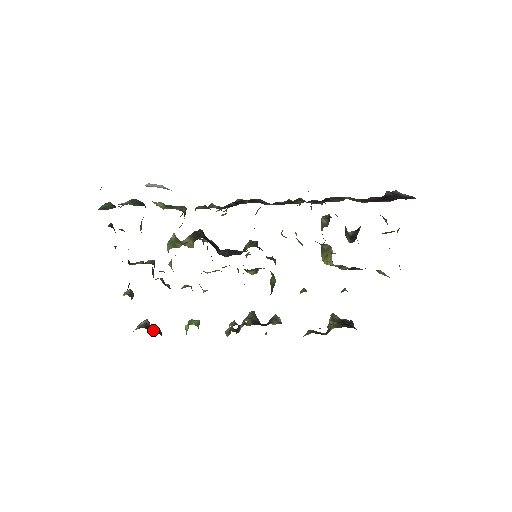
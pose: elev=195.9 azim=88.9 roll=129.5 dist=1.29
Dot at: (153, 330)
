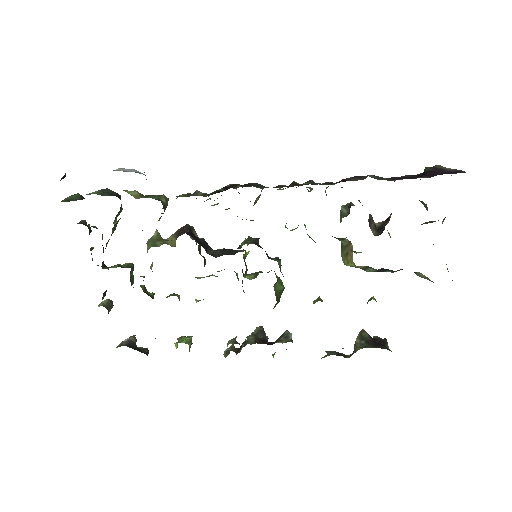
Dot at: (138, 348)
